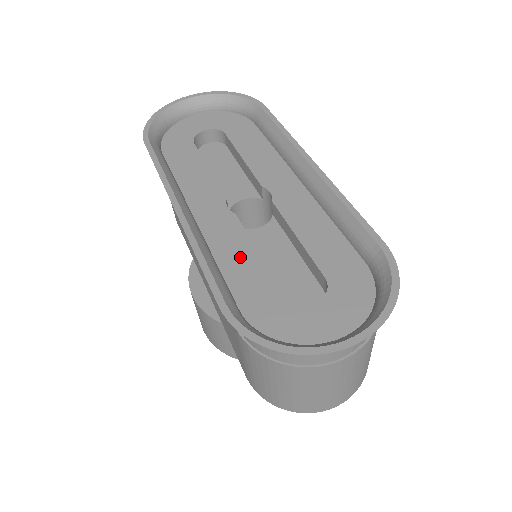
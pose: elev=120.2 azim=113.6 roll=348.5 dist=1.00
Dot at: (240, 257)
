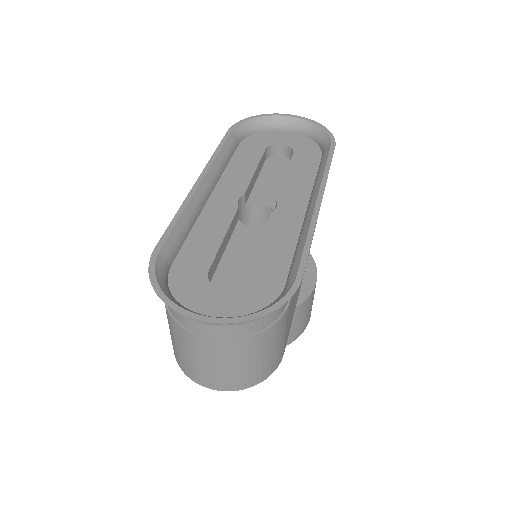
Dot at: (210, 233)
